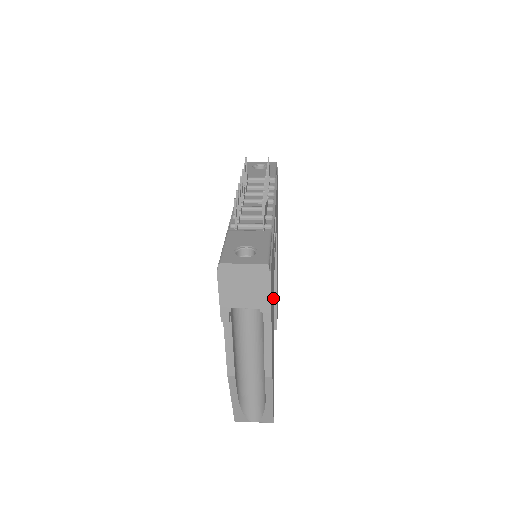
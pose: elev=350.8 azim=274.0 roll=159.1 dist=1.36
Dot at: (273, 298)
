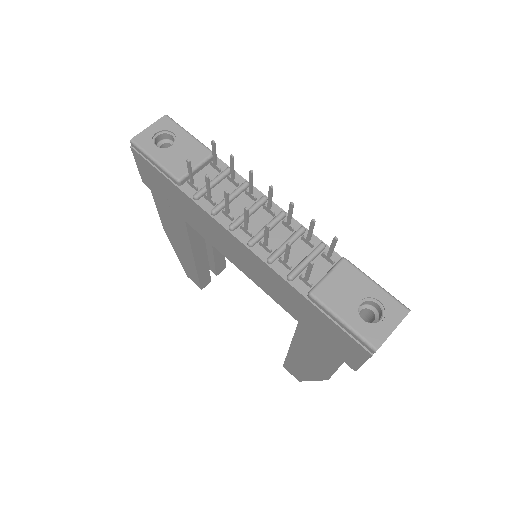
Dot at: occluded
